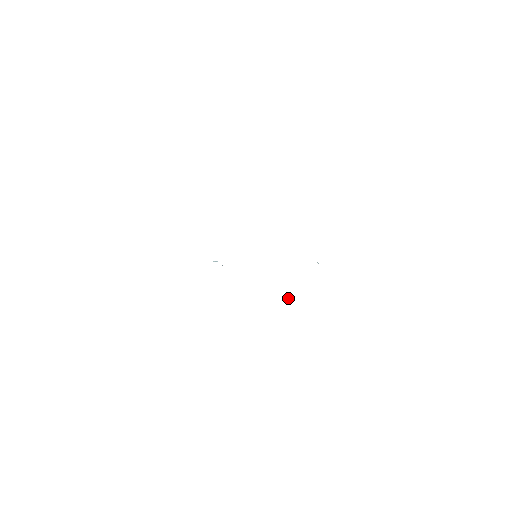
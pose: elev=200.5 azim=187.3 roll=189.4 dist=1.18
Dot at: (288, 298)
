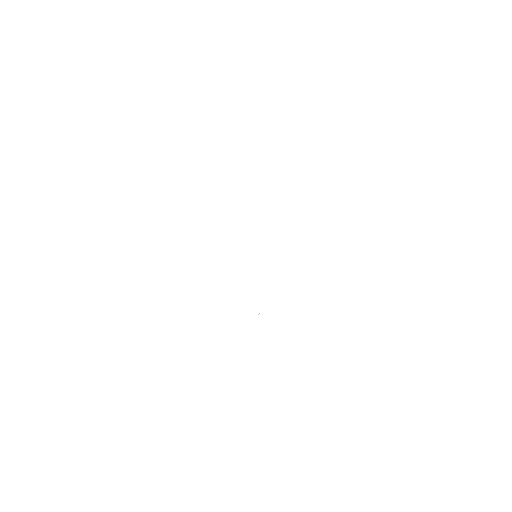
Dot at: occluded
